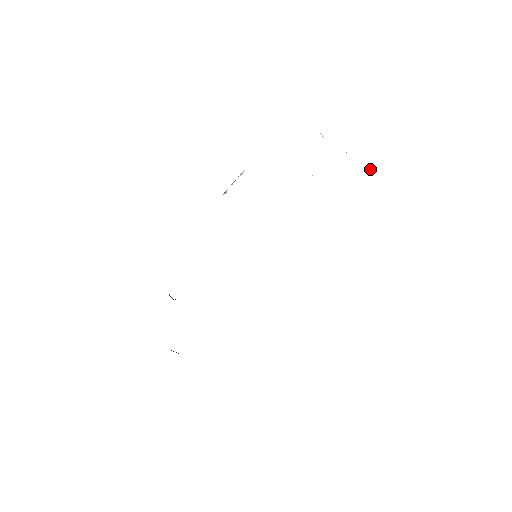
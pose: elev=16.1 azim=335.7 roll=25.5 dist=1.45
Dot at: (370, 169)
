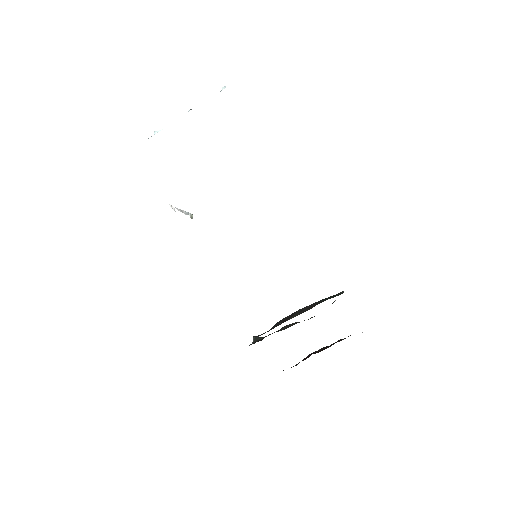
Dot at: (221, 90)
